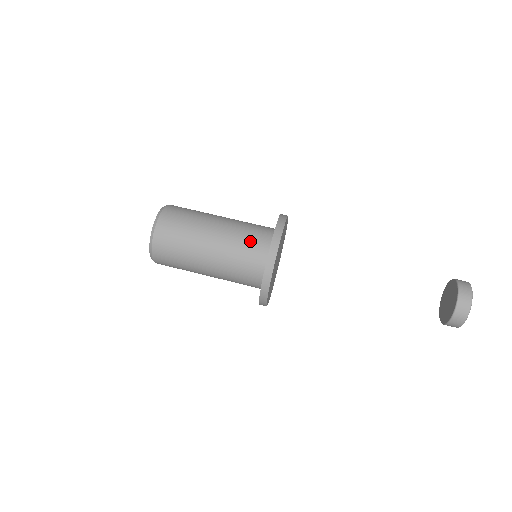
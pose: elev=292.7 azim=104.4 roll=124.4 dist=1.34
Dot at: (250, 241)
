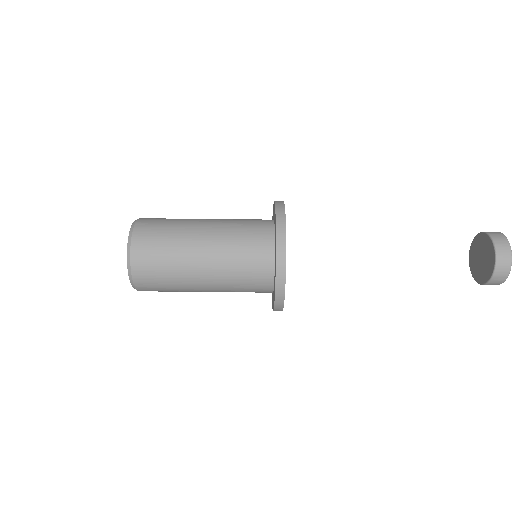
Dot at: (249, 238)
